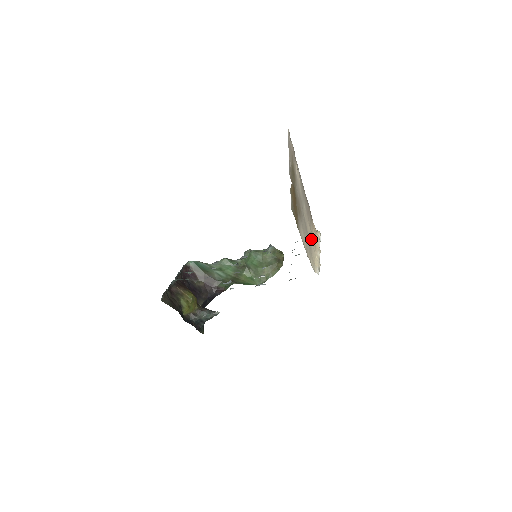
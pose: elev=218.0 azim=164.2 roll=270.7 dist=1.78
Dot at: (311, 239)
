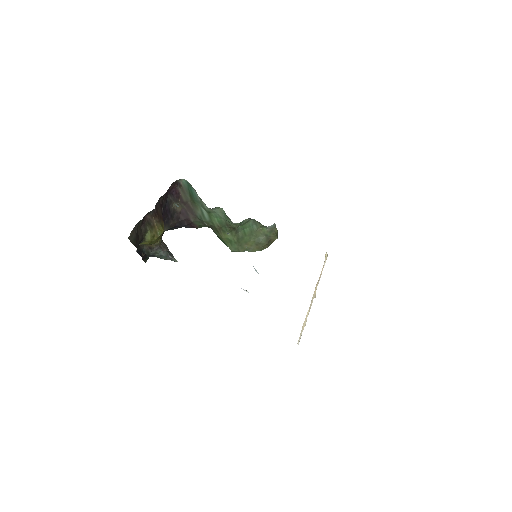
Dot at: occluded
